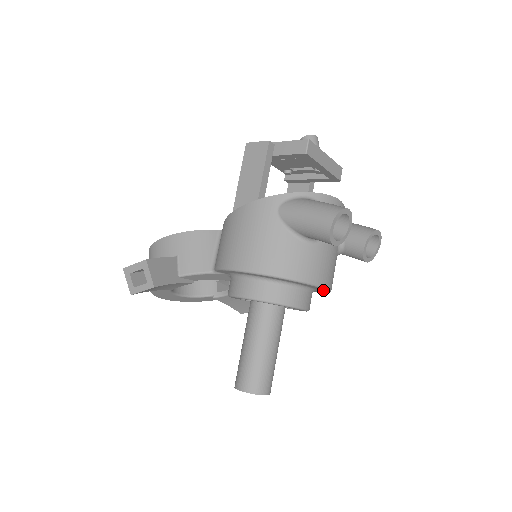
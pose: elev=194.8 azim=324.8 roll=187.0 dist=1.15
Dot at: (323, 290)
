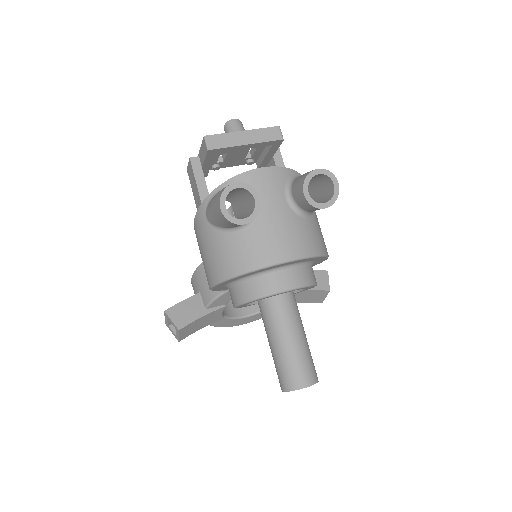
Dot at: (302, 260)
